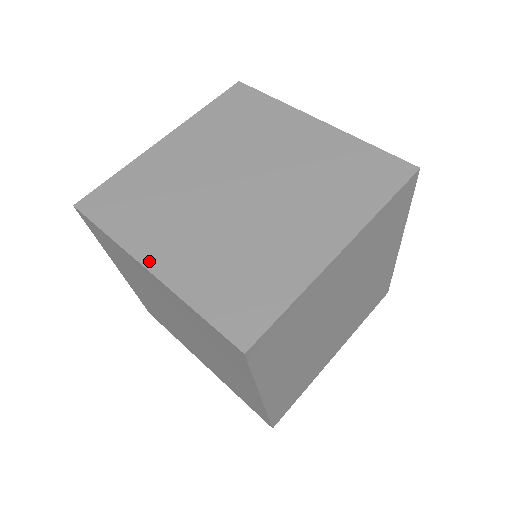
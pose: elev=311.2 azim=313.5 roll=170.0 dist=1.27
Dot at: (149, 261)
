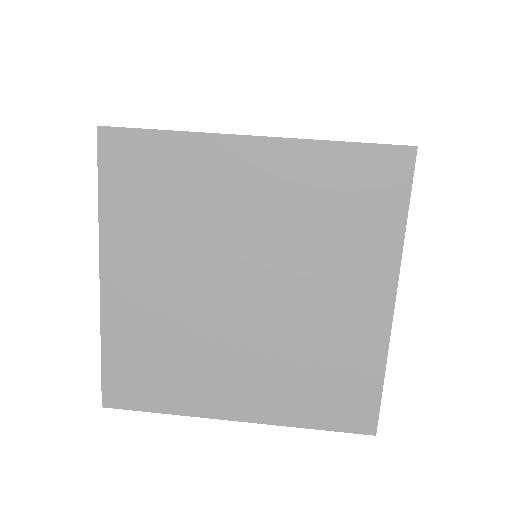
Dot at: (248, 135)
